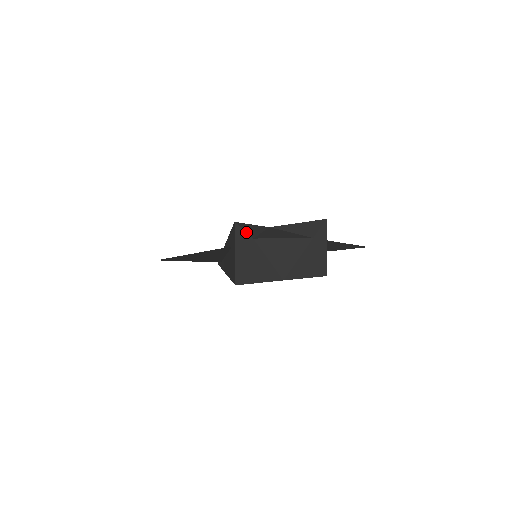
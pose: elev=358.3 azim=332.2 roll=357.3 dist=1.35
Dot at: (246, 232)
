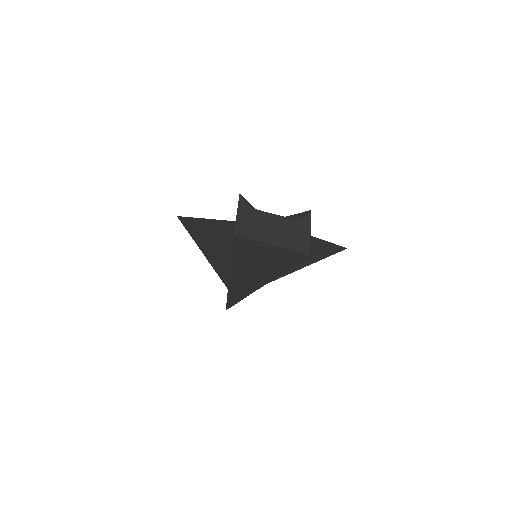
Dot at: (247, 202)
